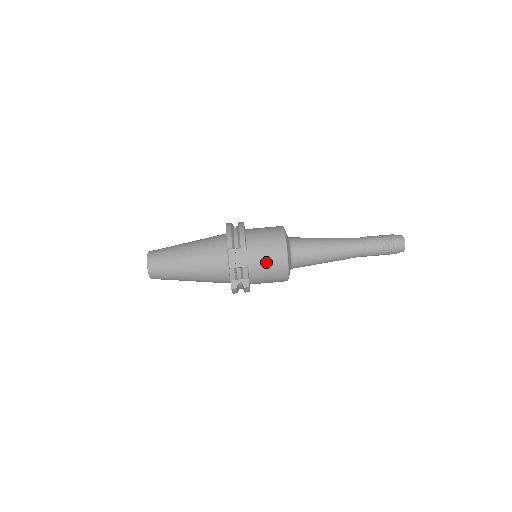
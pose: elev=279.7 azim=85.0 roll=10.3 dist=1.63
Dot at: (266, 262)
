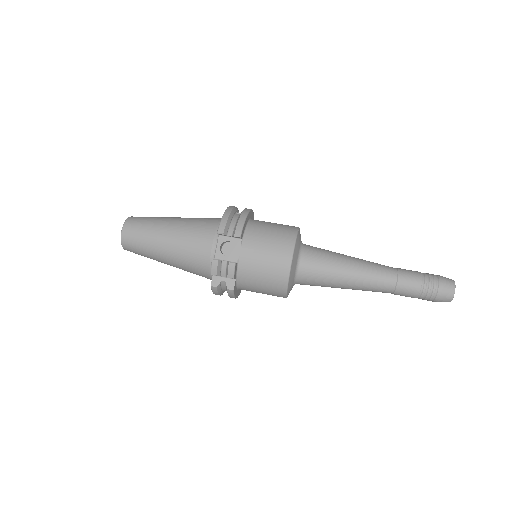
Dot at: (262, 263)
